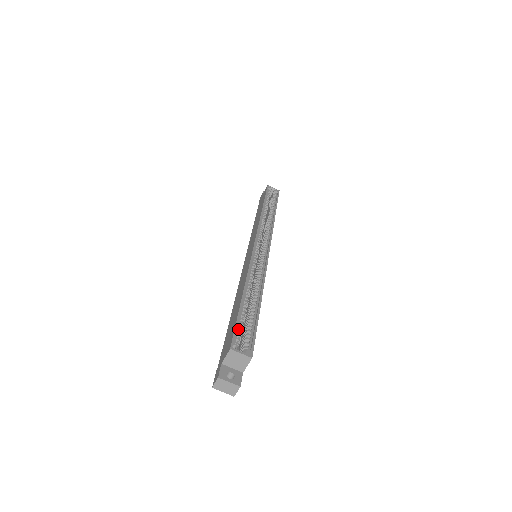
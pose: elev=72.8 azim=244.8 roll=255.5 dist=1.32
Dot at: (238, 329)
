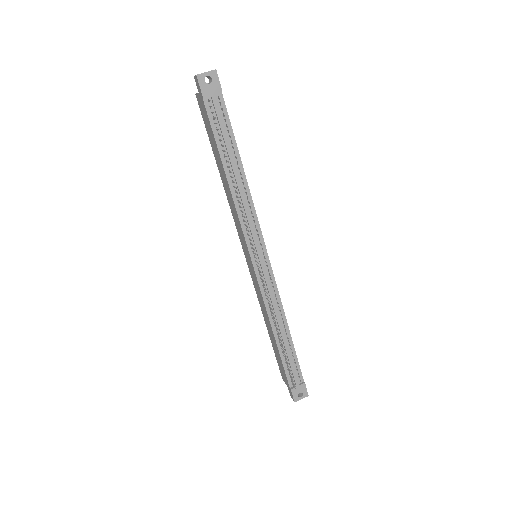
Dot at: occluded
